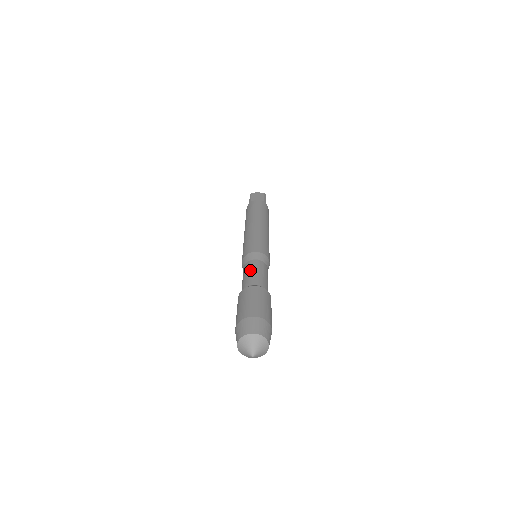
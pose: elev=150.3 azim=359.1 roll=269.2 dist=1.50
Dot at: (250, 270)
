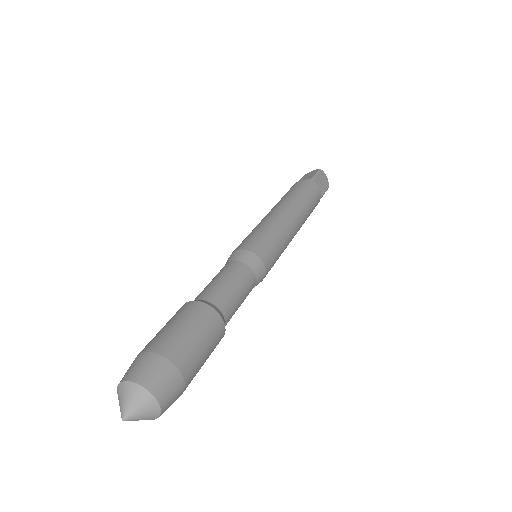
Dot at: (237, 282)
